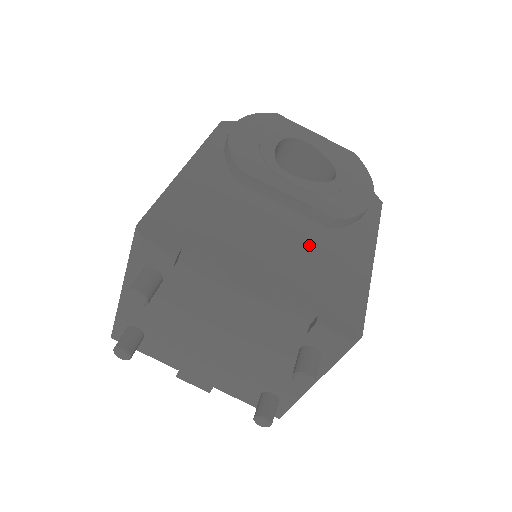
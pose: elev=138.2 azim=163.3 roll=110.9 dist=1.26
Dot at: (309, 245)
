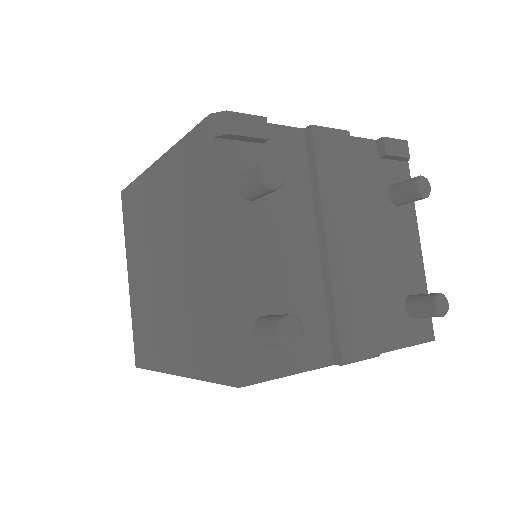
Dot at: occluded
